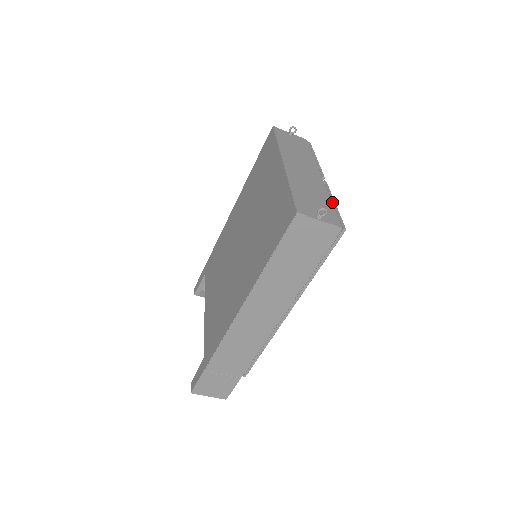
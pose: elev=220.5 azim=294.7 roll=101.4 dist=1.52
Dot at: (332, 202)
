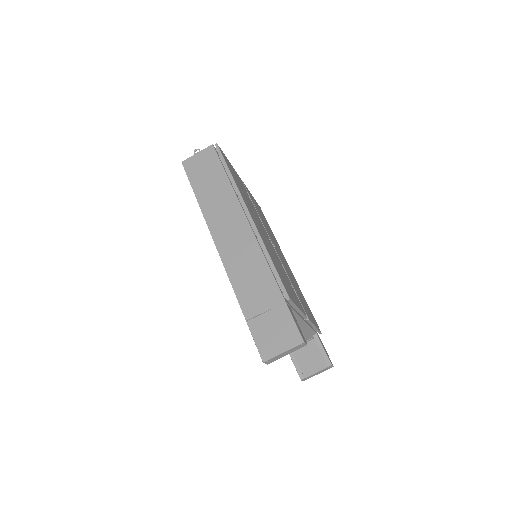
Dot at: occluded
